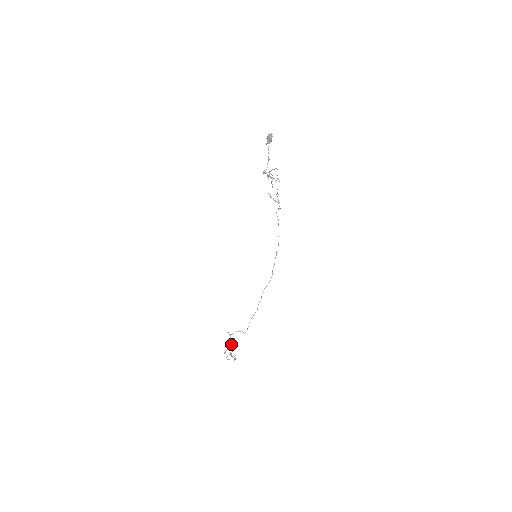
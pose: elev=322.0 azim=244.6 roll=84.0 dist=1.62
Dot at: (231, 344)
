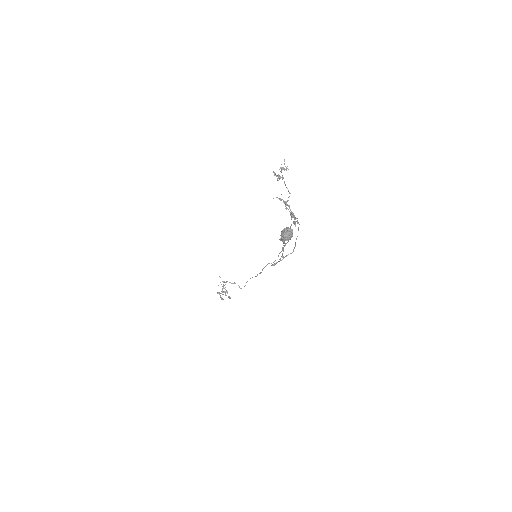
Dot at: (225, 287)
